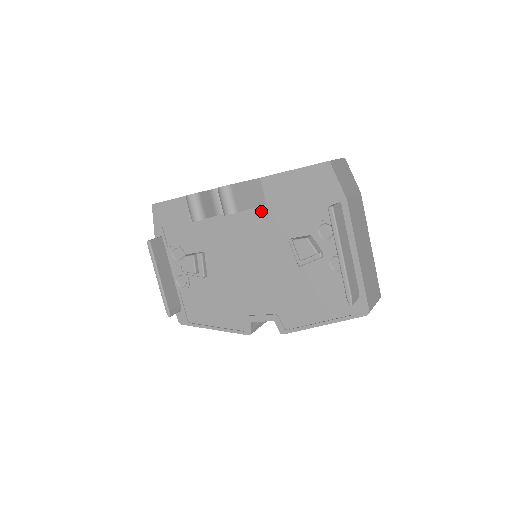
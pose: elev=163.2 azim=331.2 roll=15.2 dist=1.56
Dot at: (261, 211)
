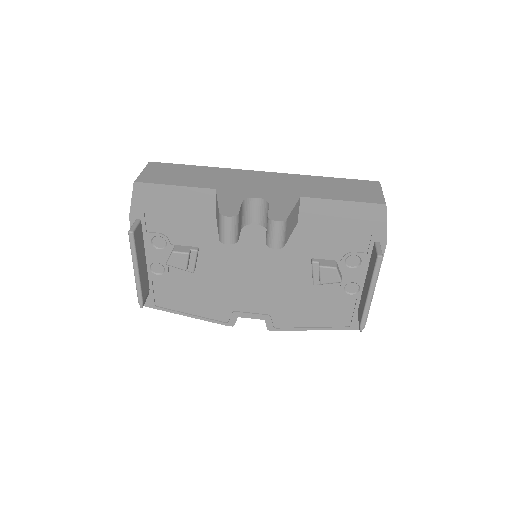
Dot at: occluded
